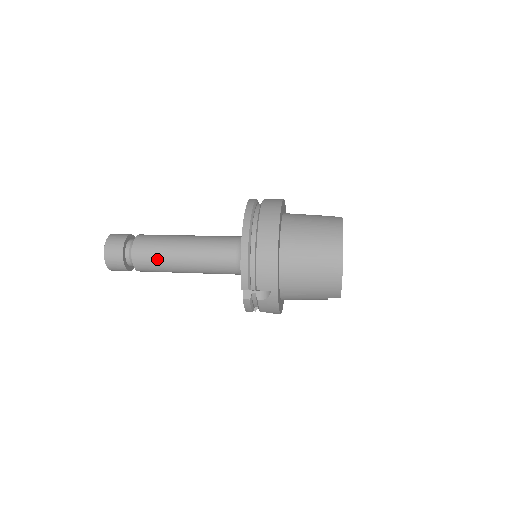
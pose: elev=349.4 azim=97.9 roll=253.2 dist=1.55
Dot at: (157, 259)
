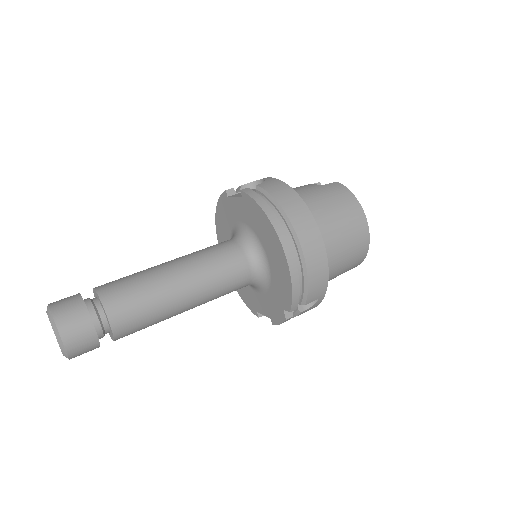
Dot at: (150, 316)
